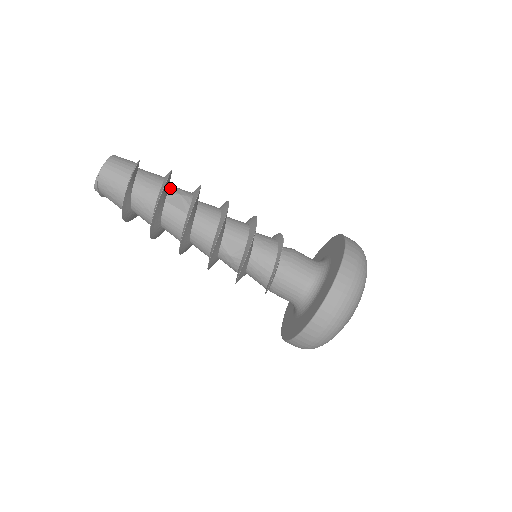
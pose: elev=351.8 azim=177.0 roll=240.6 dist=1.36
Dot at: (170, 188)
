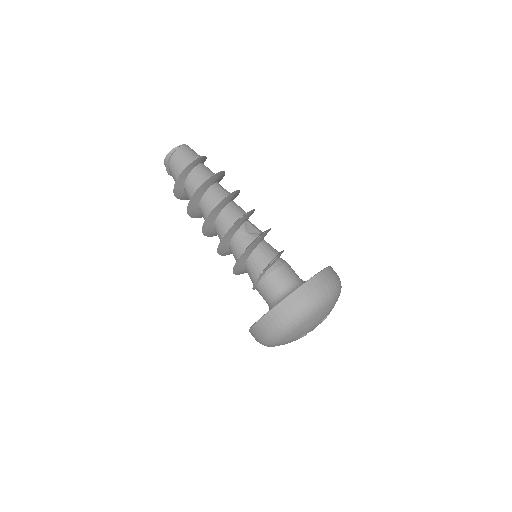
Dot at: occluded
